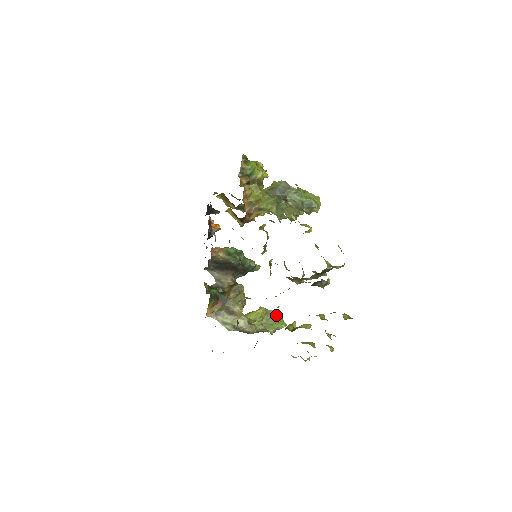
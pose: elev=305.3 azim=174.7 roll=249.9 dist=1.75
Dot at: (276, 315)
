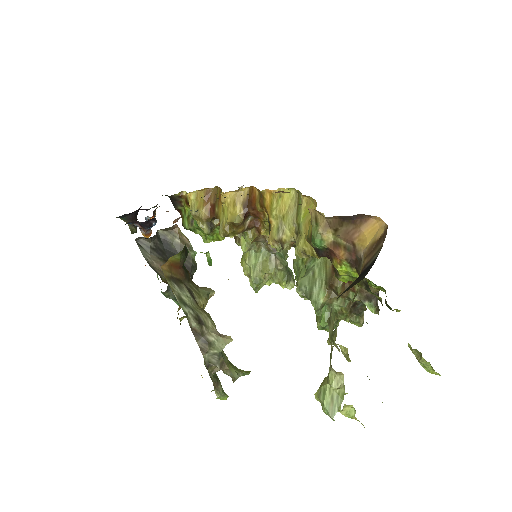
Dot at: occluded
